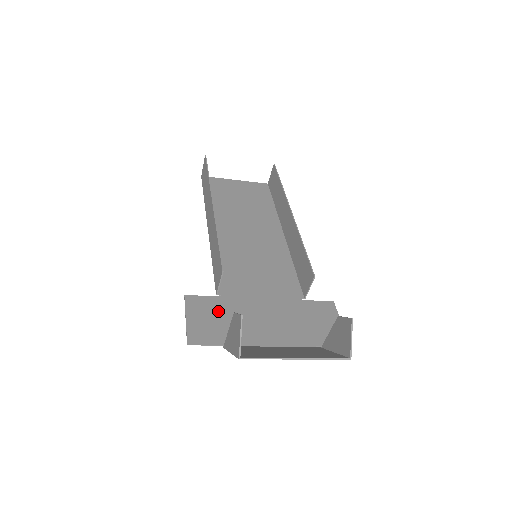
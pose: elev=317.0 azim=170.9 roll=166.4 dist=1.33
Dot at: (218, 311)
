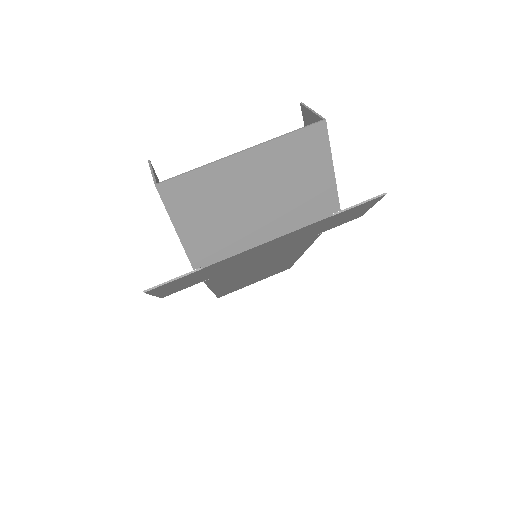
Dot at: occluded
